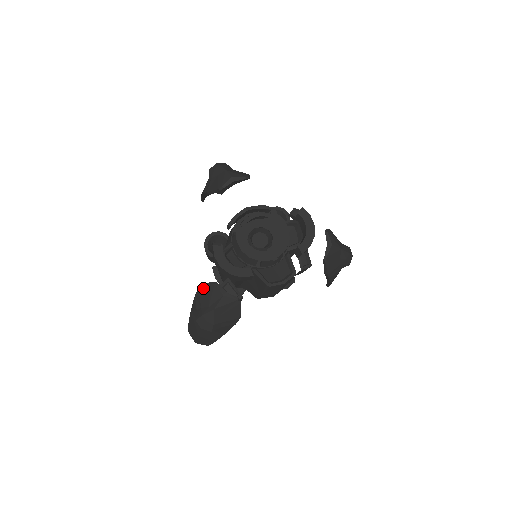
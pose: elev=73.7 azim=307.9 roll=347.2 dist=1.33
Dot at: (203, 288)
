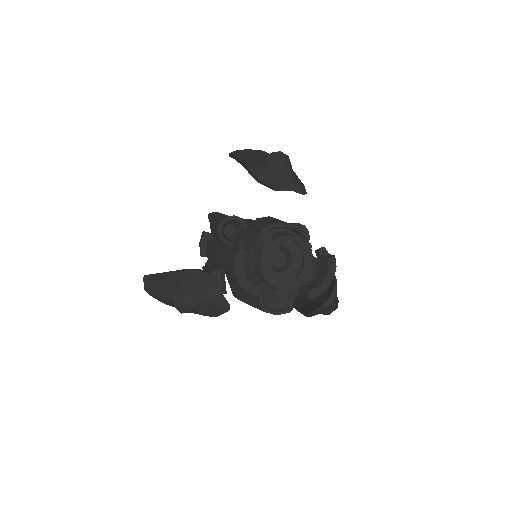
Dot at: (201, 274)
